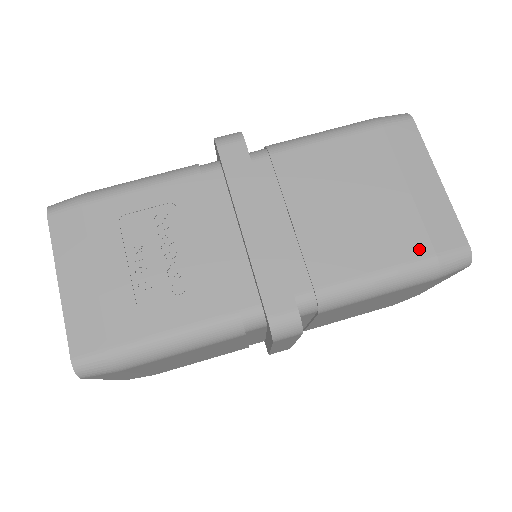
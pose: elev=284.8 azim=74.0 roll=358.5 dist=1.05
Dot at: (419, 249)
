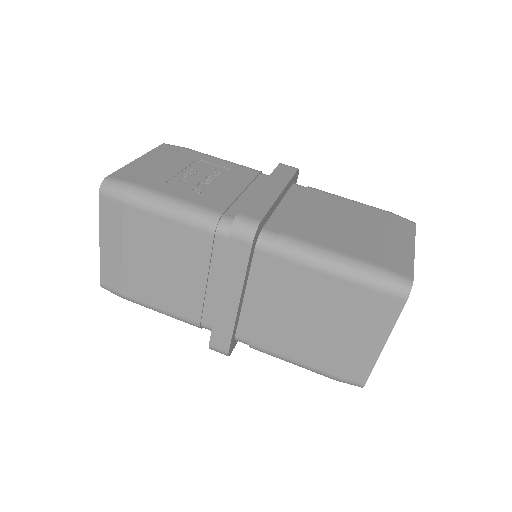
Dot at: (372, 258)
